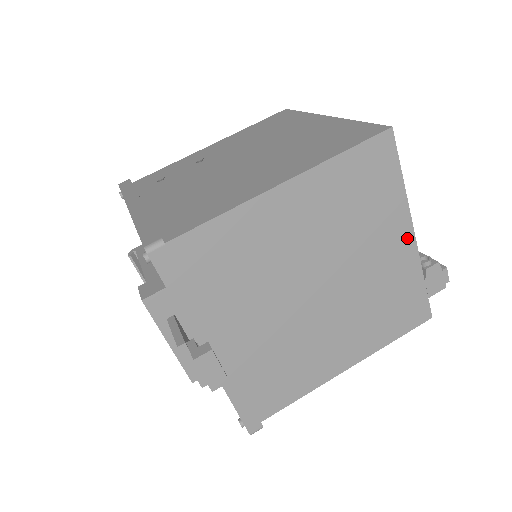
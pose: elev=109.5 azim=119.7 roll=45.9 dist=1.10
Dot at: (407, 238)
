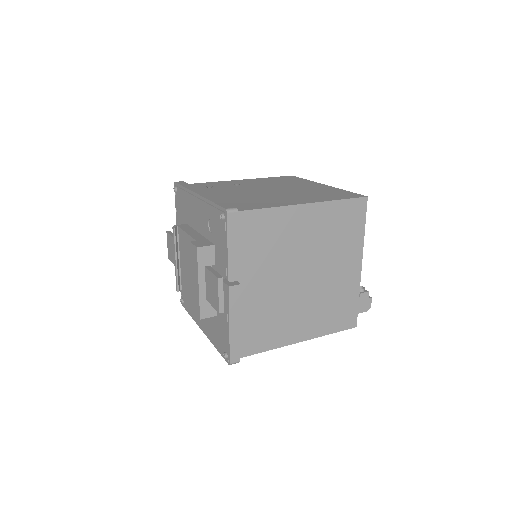
Dot at: (357, 266)
